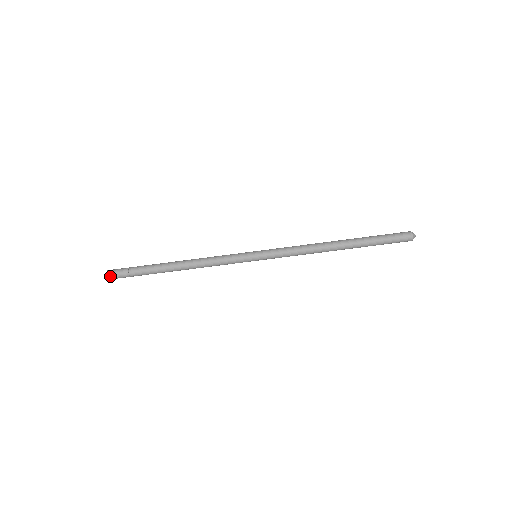
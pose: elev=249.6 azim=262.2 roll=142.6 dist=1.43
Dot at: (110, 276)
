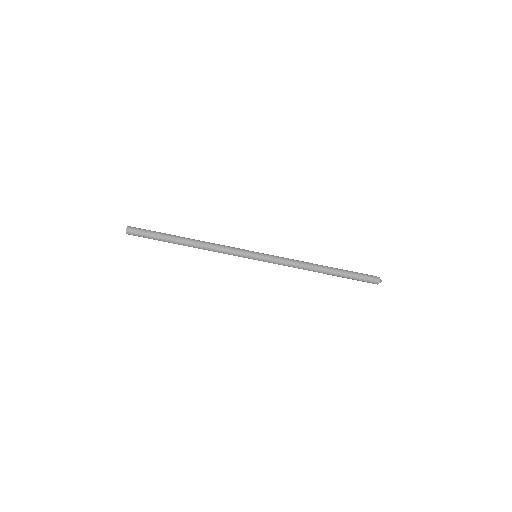
Dot at: (129, 234)
